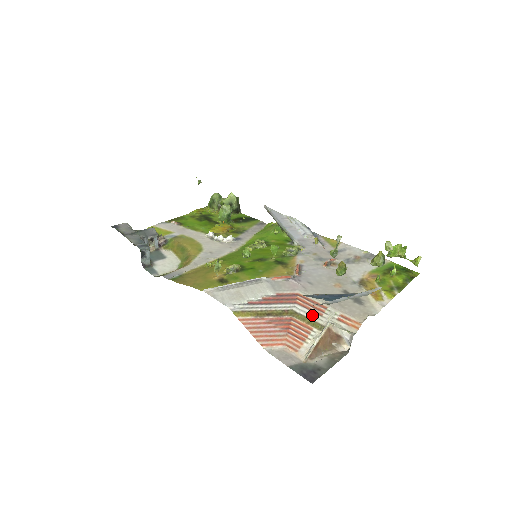
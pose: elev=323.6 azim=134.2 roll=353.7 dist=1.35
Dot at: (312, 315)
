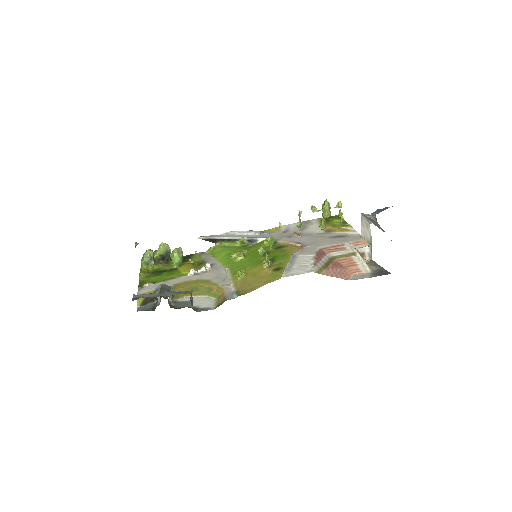
Dot at: (342, 252)
